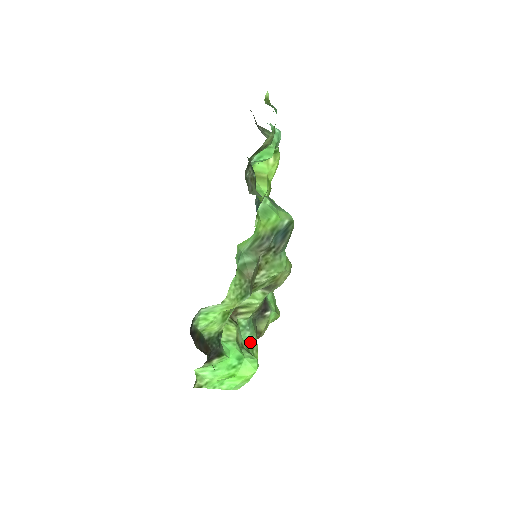
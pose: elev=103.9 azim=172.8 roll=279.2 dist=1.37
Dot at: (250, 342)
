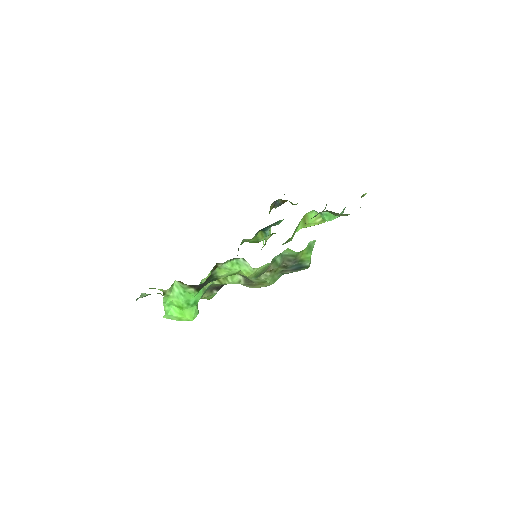
Dot at: occluded
